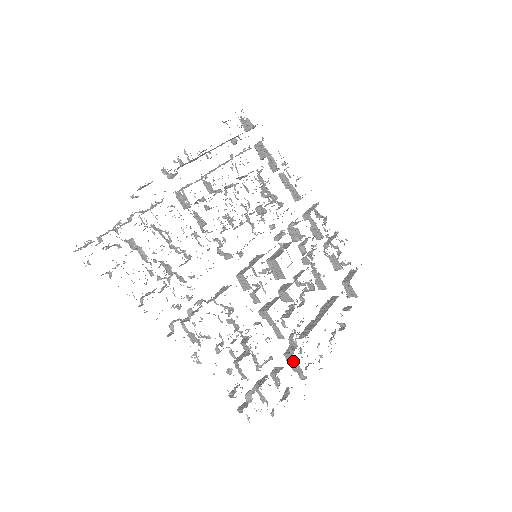
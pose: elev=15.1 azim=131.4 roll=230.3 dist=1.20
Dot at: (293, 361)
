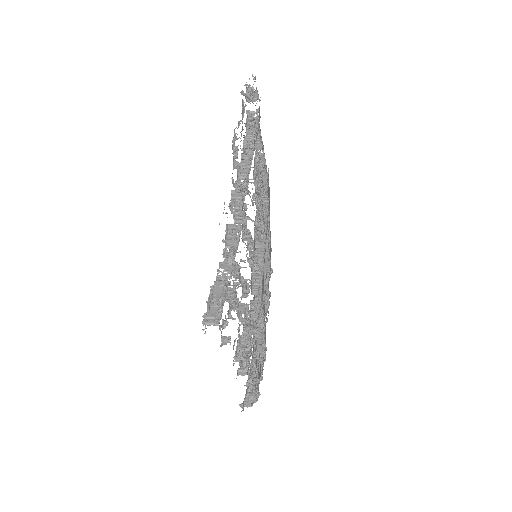
Dot at: occluded
